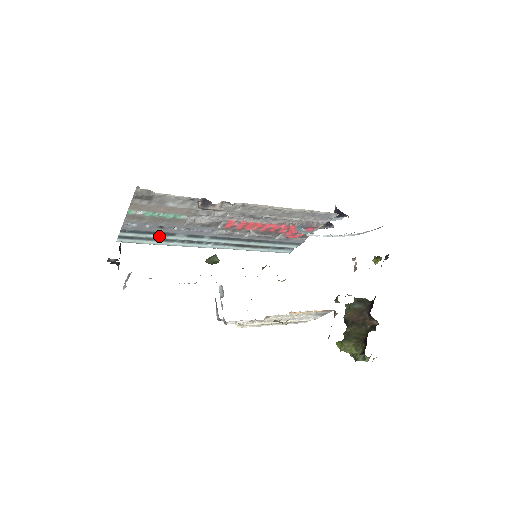
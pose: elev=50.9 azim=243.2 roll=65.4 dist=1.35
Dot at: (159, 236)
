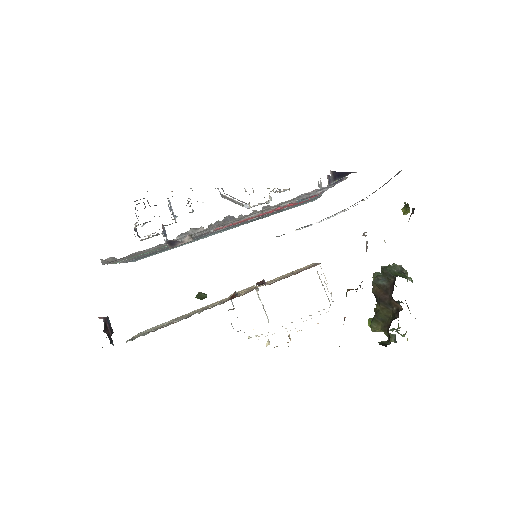
Dot at: (165, 249)
